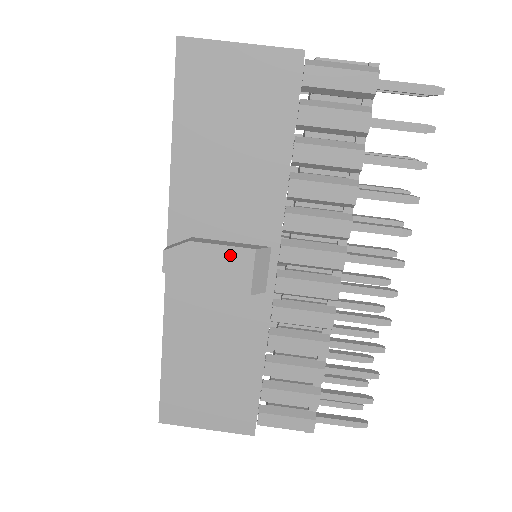
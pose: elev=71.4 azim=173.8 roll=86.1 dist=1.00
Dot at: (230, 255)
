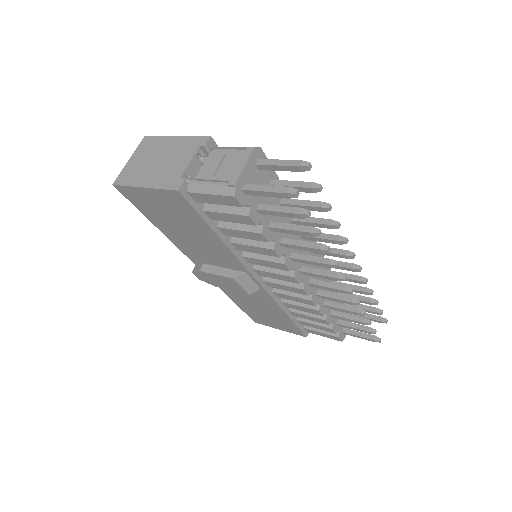
Dot at: (223, 279)
